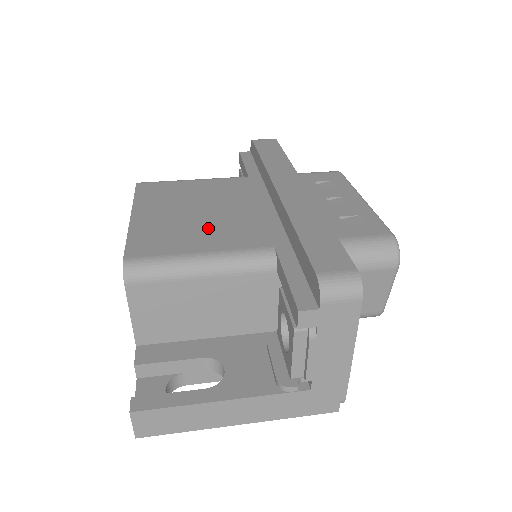
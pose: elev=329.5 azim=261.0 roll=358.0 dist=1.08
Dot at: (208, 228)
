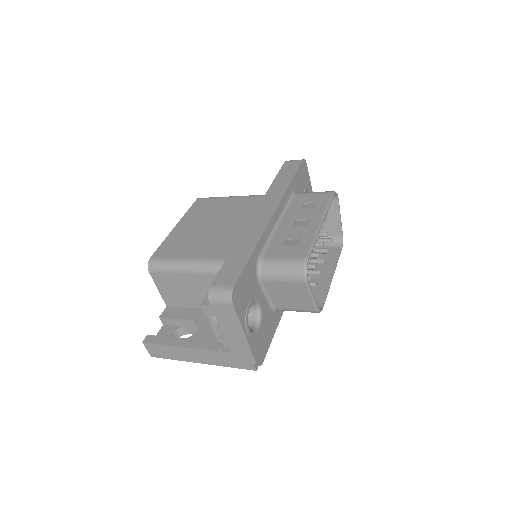
Dot at: (205, 240)
